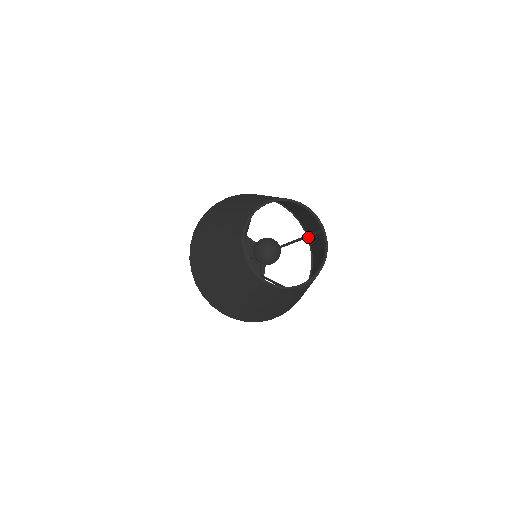
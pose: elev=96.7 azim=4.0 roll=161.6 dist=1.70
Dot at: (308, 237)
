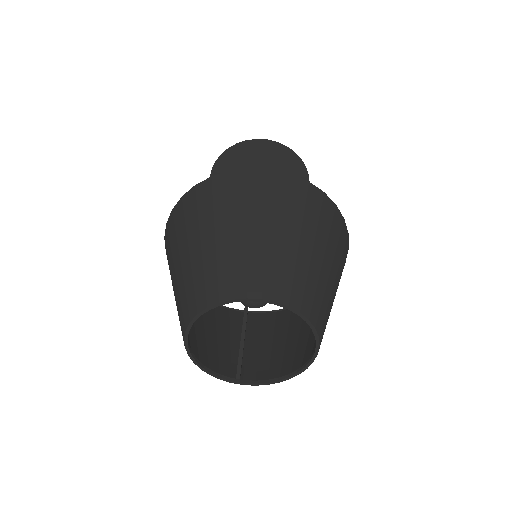
Dot at: (348, 240)
